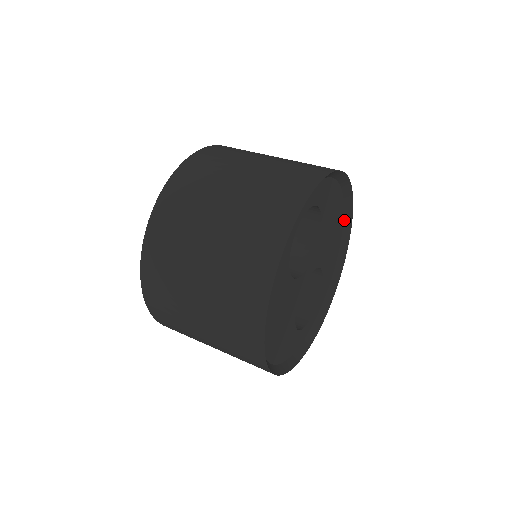
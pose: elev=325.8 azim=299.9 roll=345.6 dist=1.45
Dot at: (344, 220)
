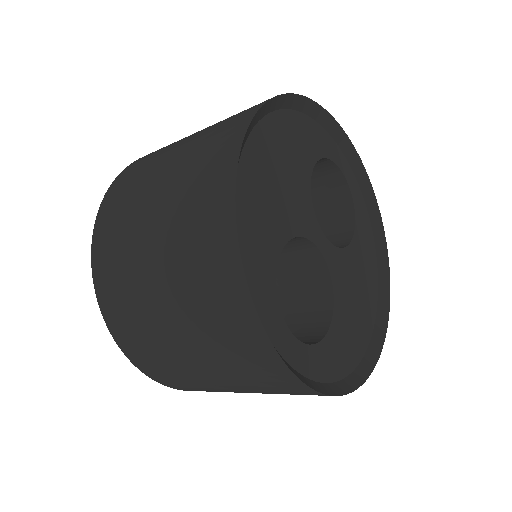
Dot at: (373, 333)
